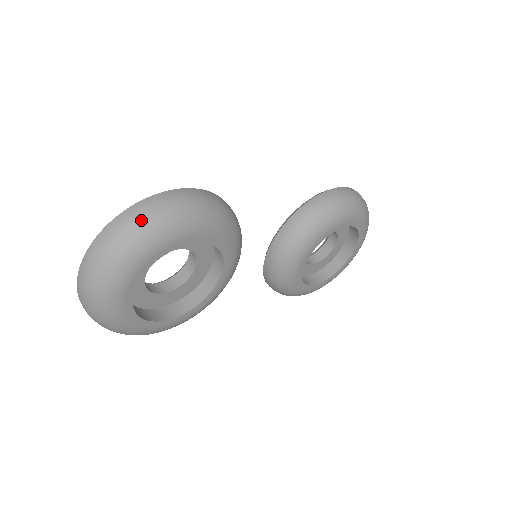
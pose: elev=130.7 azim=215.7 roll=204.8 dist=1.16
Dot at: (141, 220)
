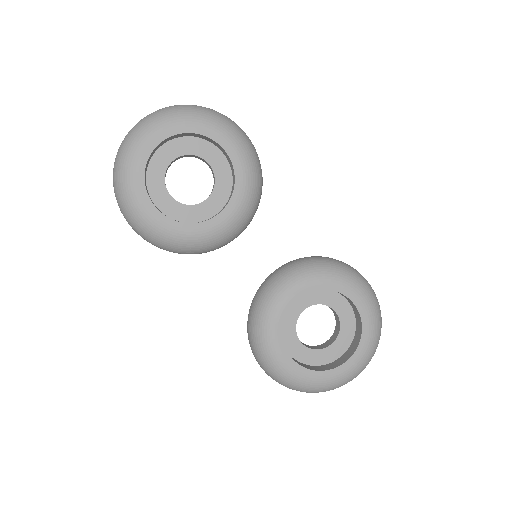
Dot at: (204, 108)
